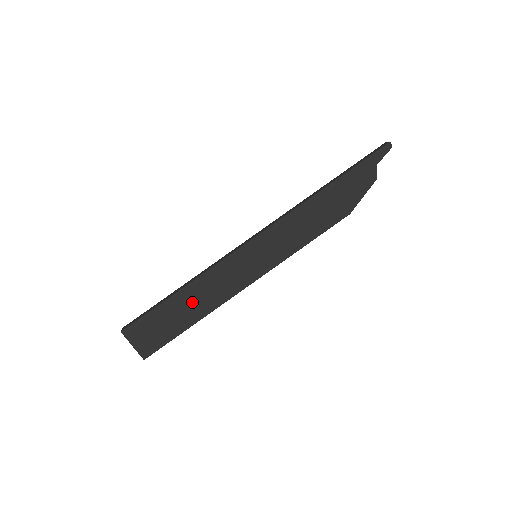
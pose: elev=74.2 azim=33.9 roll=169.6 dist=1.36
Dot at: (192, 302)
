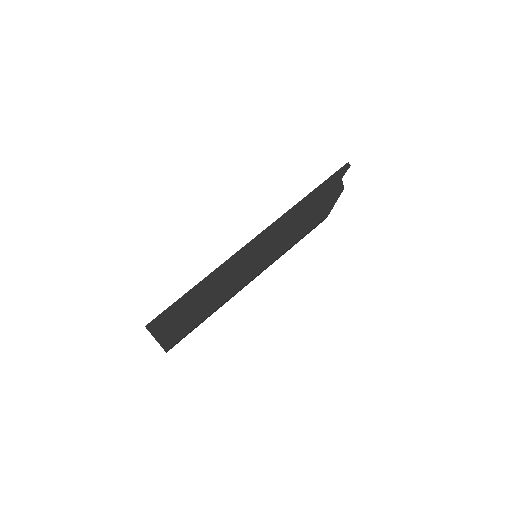
Dot at: (205, 296)
